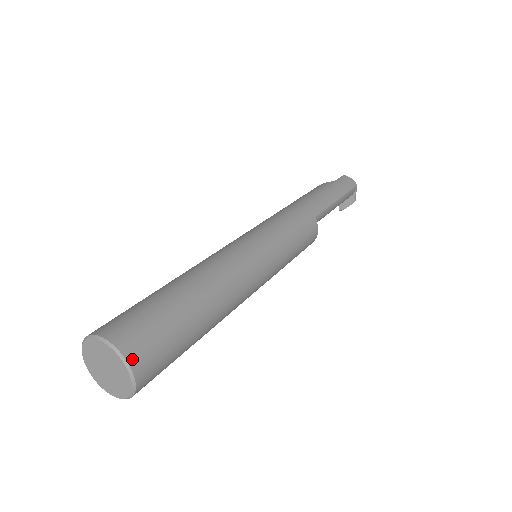
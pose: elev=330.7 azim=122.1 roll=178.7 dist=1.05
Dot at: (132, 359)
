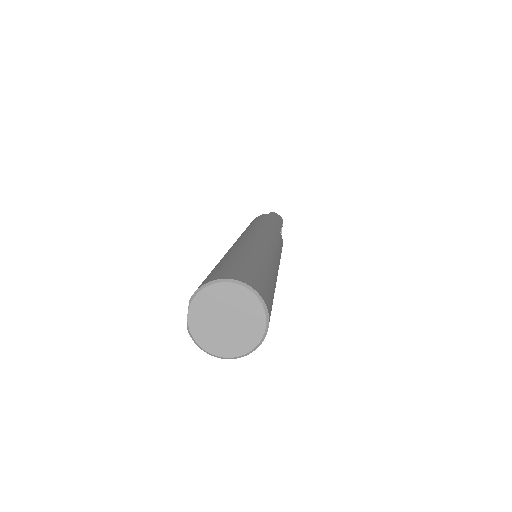
Dot at: (265, 300)
